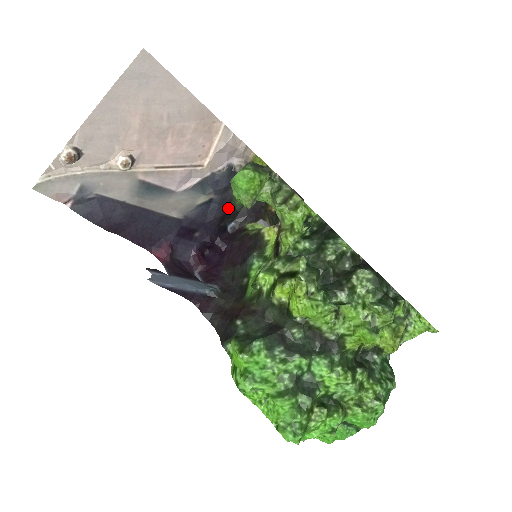
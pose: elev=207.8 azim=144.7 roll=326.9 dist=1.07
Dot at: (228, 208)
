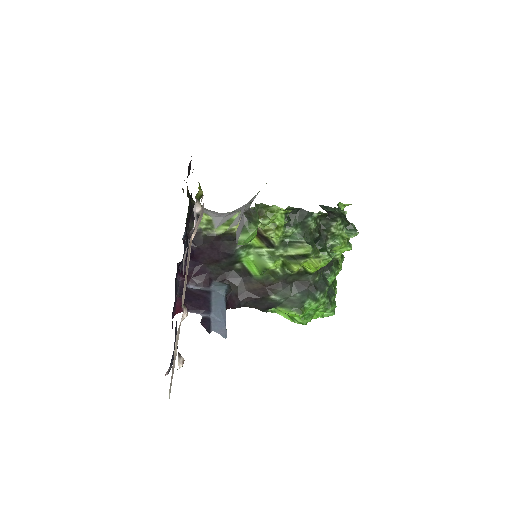
Dot at: (186, 232)
